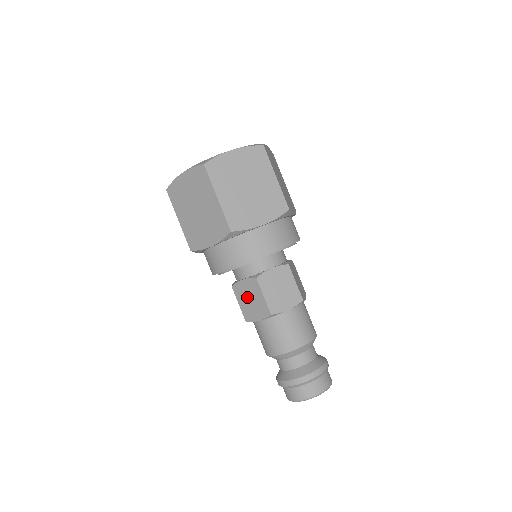
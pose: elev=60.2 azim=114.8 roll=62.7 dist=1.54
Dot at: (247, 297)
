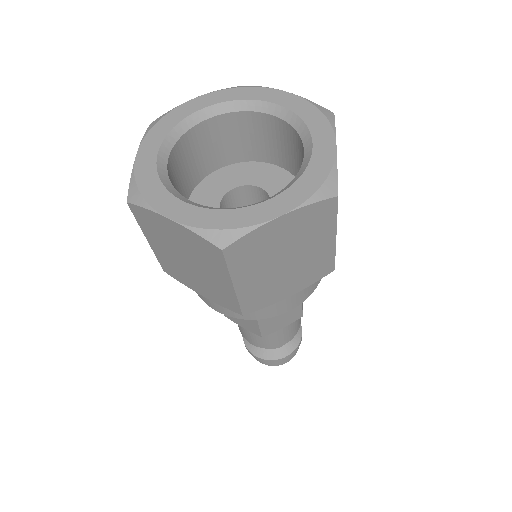
Dot at: occluded
